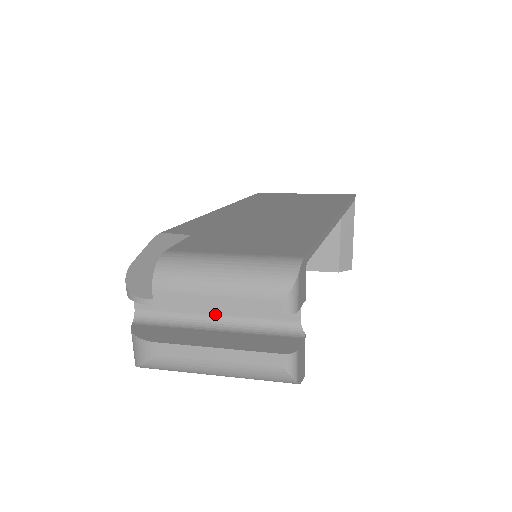
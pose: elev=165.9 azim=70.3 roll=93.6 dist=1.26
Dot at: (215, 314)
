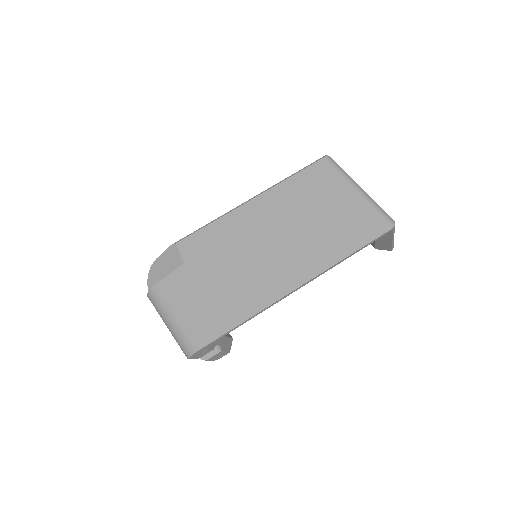
Dot at: occluded
